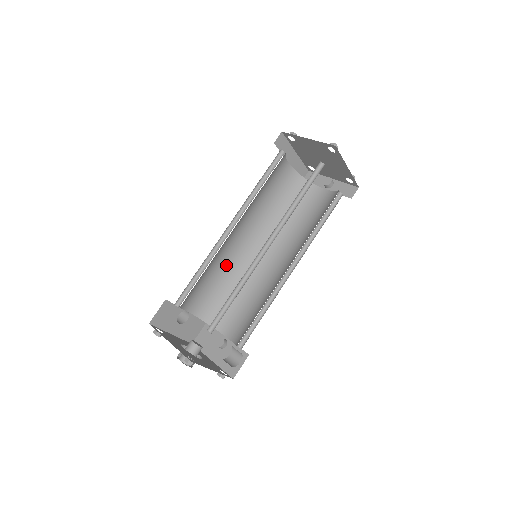
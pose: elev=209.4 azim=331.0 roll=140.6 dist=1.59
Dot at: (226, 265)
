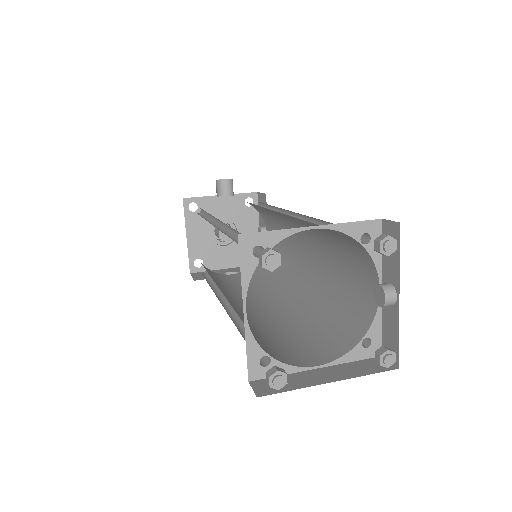
Dot at: occluded
